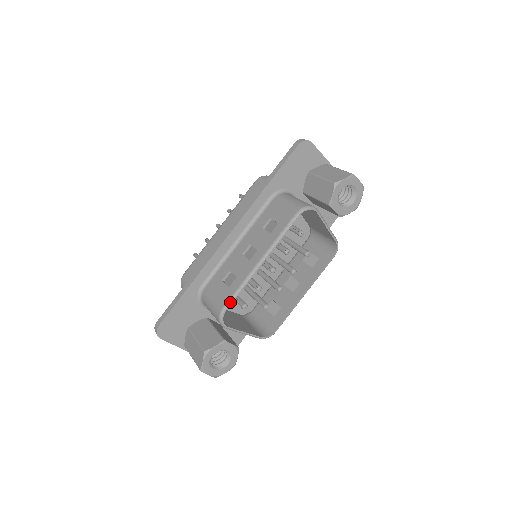
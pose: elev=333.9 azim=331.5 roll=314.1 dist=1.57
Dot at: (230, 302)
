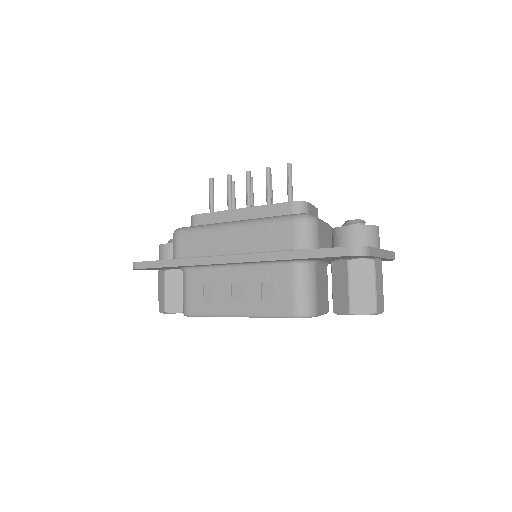
Dot at: (197, 316)
